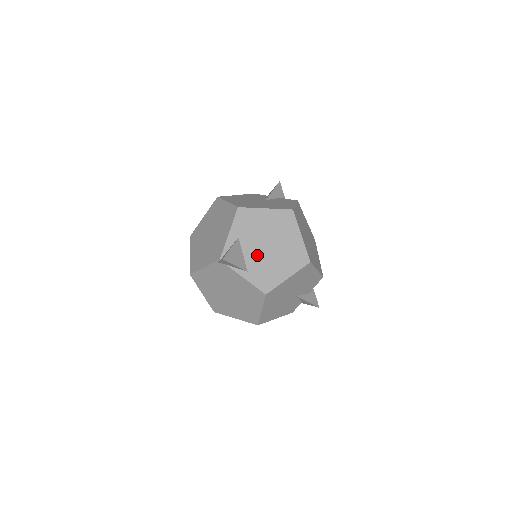
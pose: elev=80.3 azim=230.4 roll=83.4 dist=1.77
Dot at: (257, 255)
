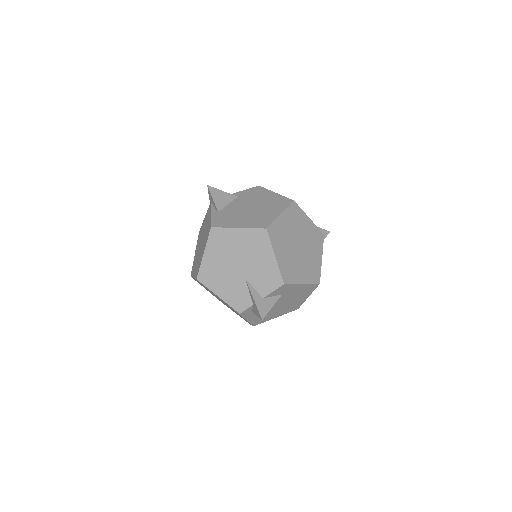
Dot at: (236, 208)
